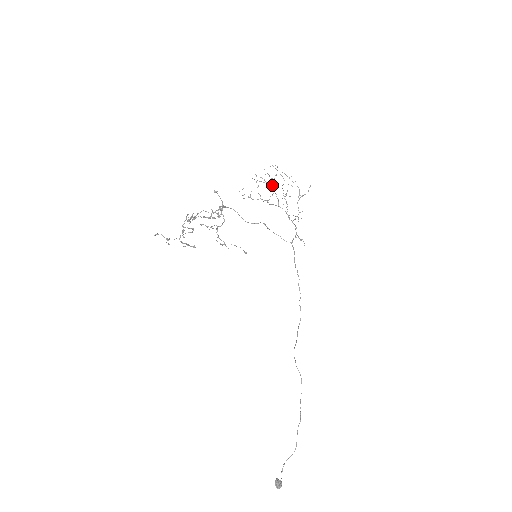
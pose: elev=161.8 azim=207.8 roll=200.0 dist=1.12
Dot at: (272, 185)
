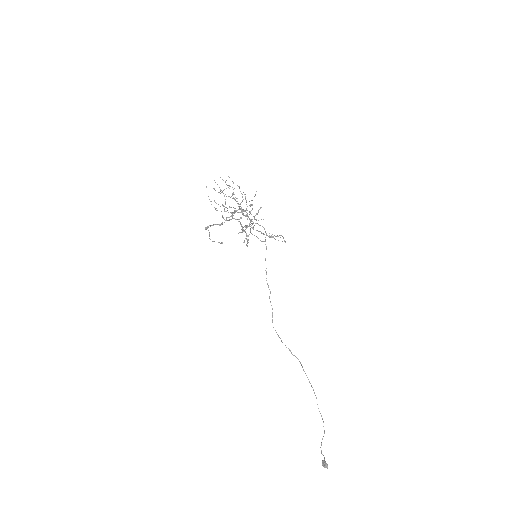
Dot at: (224, 196)
